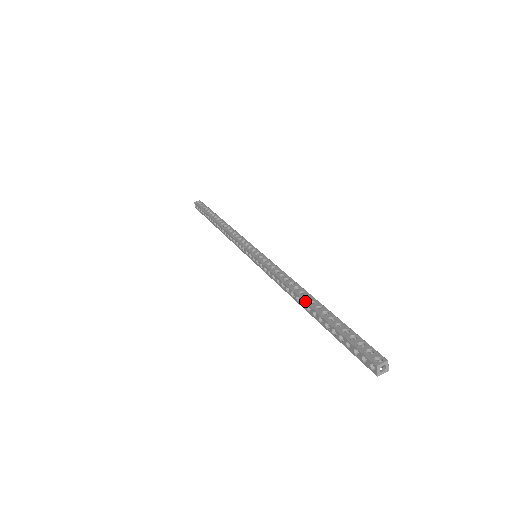
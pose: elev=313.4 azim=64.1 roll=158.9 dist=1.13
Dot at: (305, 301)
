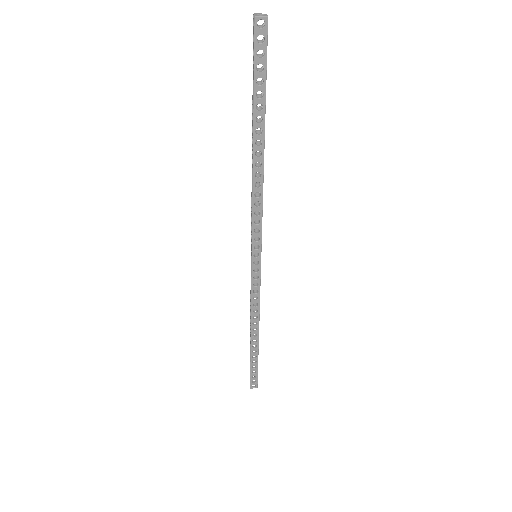
Dot at: (252, 144)
